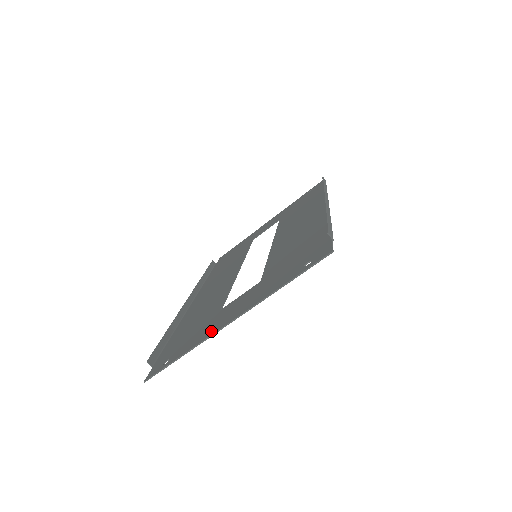
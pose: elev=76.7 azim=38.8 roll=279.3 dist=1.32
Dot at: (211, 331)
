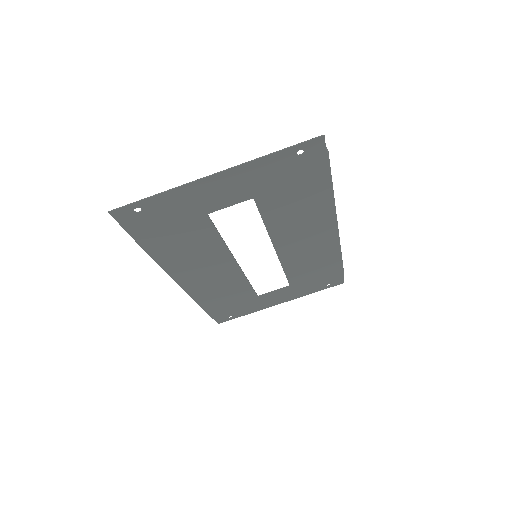
Dot at: (193, 188)
